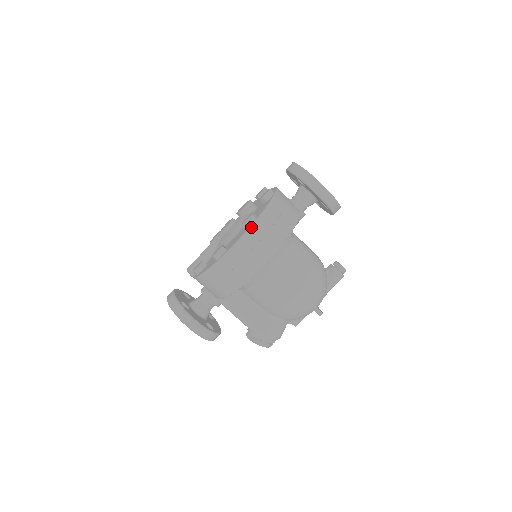
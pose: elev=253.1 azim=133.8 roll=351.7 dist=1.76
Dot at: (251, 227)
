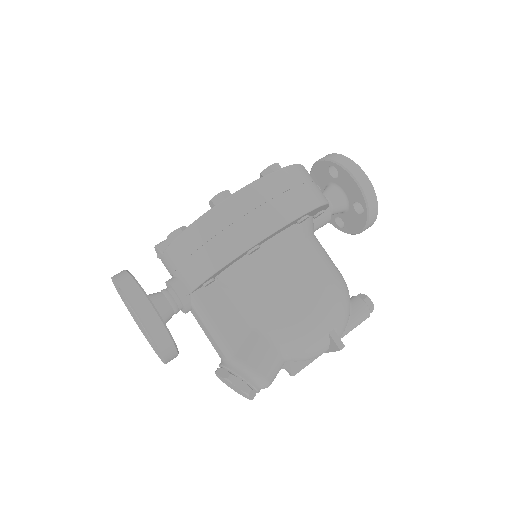
Dot at: (276, 171)
